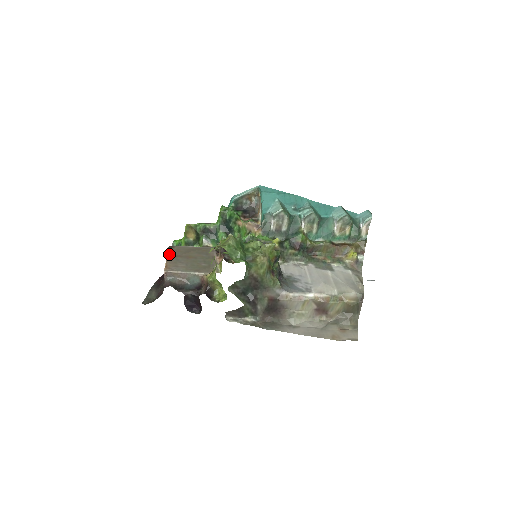
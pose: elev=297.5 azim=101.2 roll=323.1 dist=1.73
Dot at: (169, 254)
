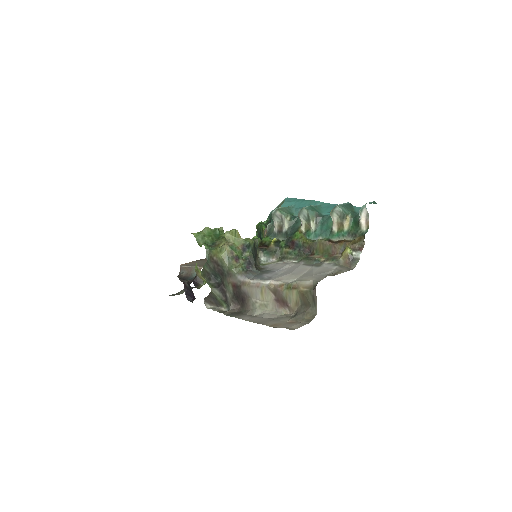
Dot at: (201, 259)
